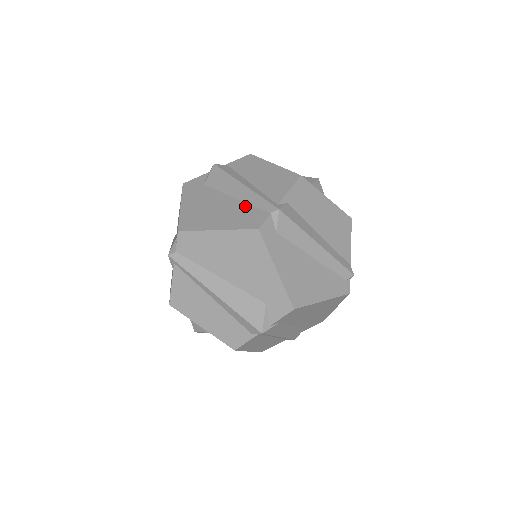
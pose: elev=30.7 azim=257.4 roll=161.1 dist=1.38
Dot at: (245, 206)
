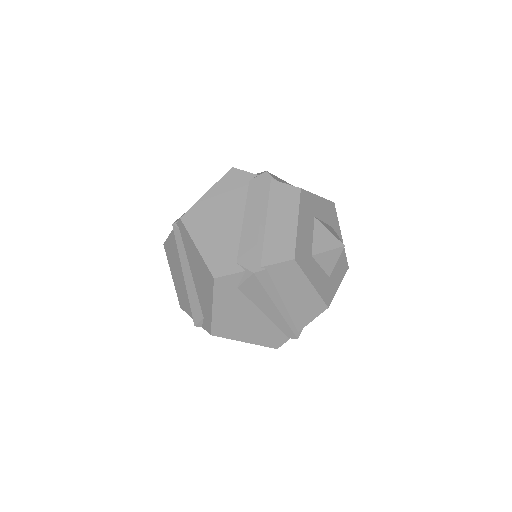
Dot at: (272, 327)
